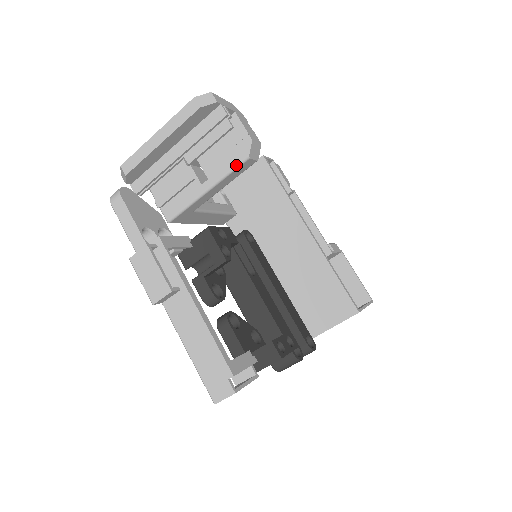
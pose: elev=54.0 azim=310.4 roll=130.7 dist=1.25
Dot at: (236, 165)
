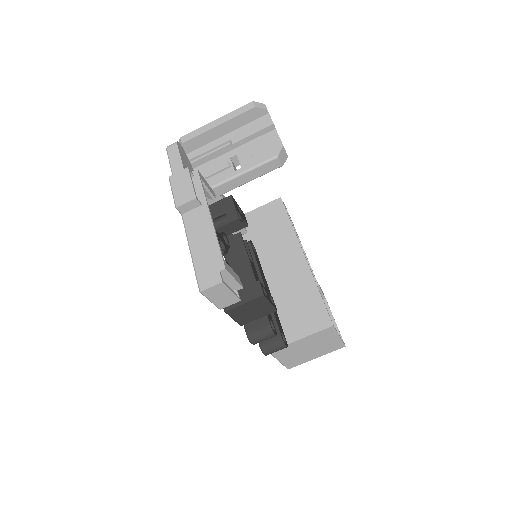
Dot at: (266, 160)
